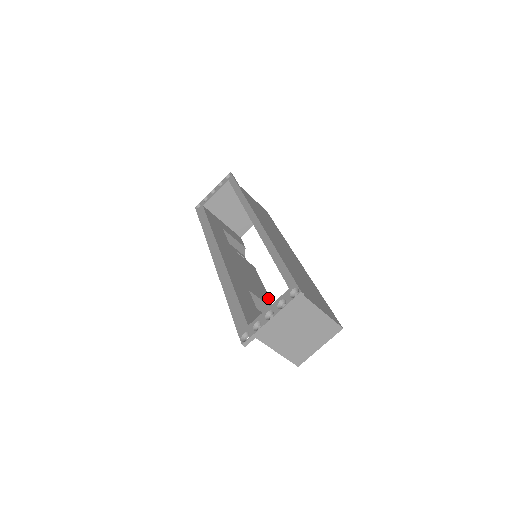
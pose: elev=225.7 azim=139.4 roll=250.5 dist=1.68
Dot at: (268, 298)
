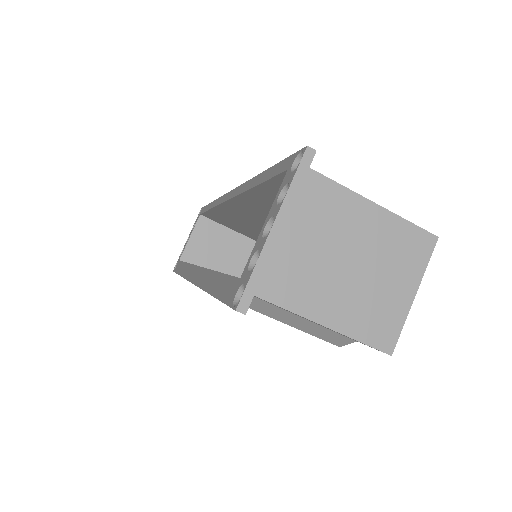
Dot at: occluded
